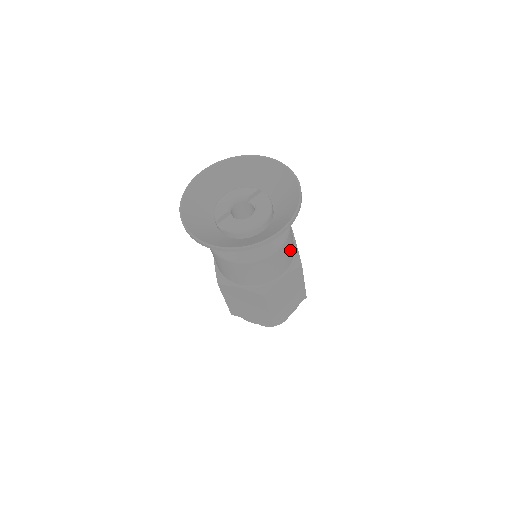
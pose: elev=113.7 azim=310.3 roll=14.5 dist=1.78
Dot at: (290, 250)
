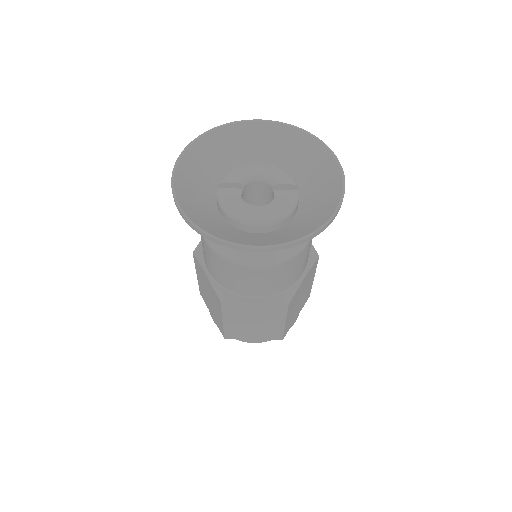
Dot at: (283, 278)
